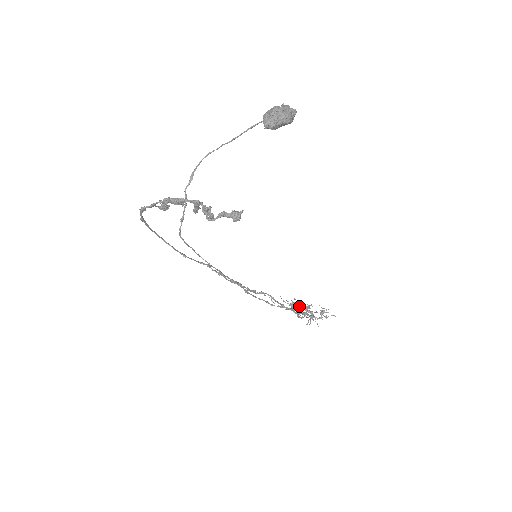
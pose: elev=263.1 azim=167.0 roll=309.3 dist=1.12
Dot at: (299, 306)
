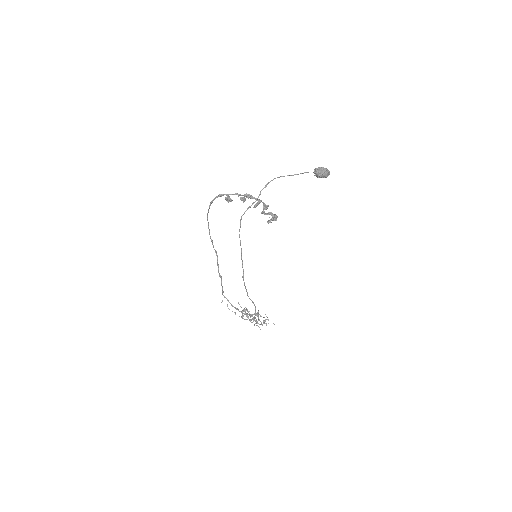
Dot at: (249, 313)
